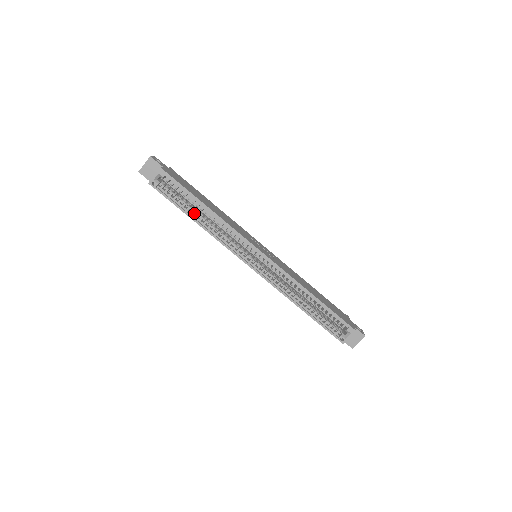
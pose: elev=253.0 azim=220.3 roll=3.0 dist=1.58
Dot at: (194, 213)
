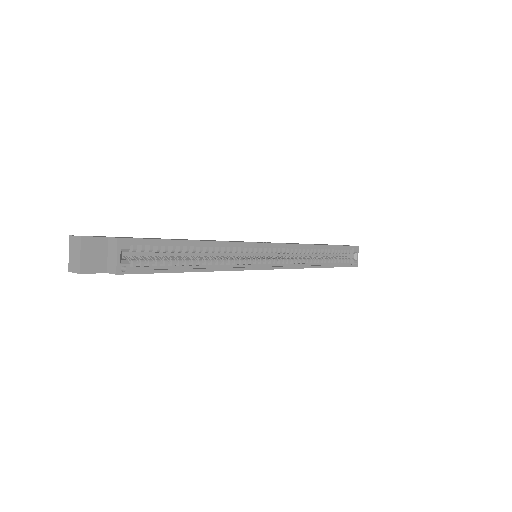
Dot at: (188, 263)
